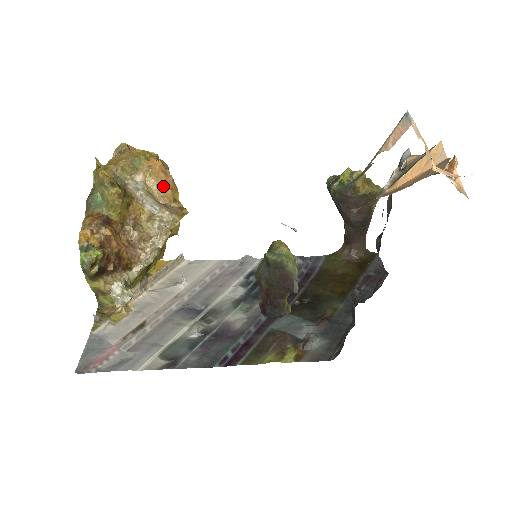
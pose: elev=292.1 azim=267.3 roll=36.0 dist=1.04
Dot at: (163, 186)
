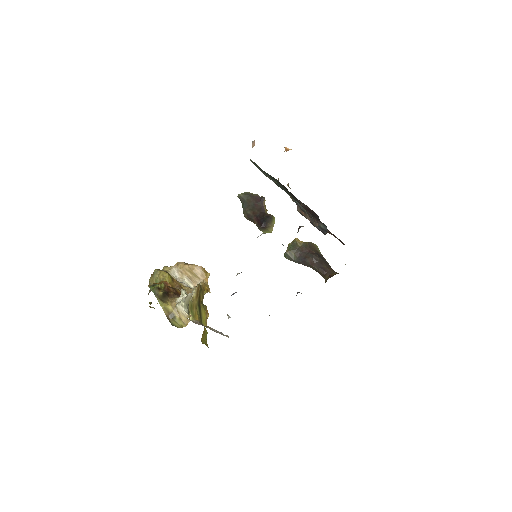
Dot at: (188, 264)
